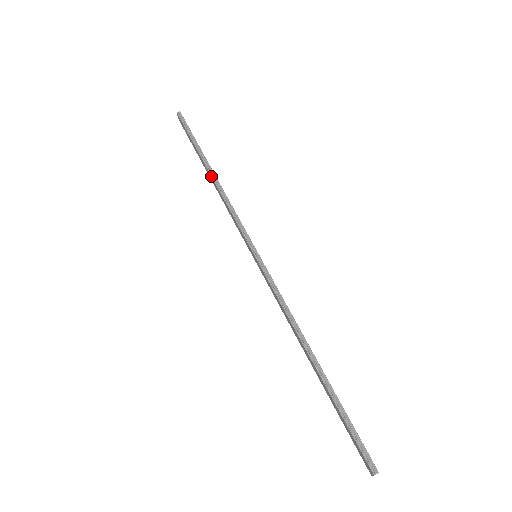
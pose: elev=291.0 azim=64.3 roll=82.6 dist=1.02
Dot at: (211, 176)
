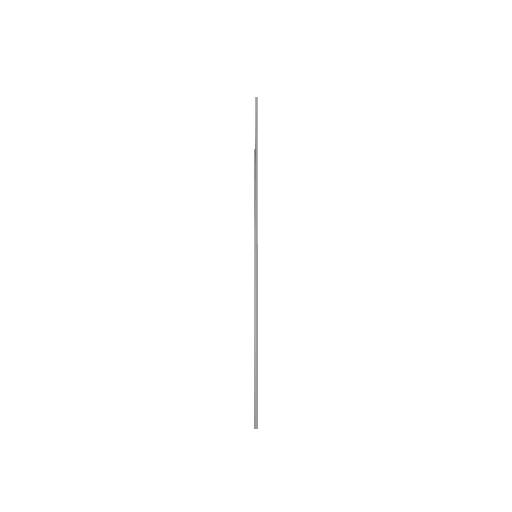
Dot at: (254, 174)
